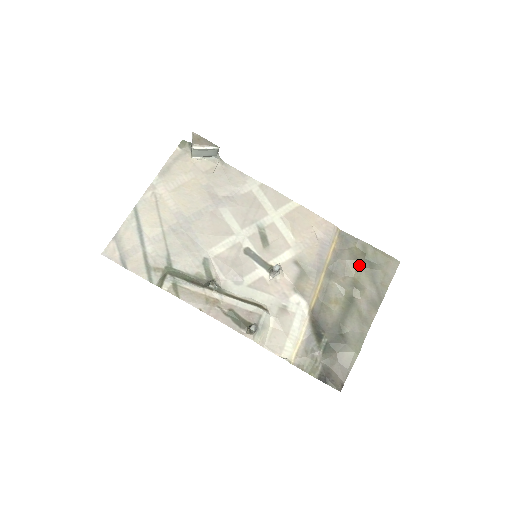
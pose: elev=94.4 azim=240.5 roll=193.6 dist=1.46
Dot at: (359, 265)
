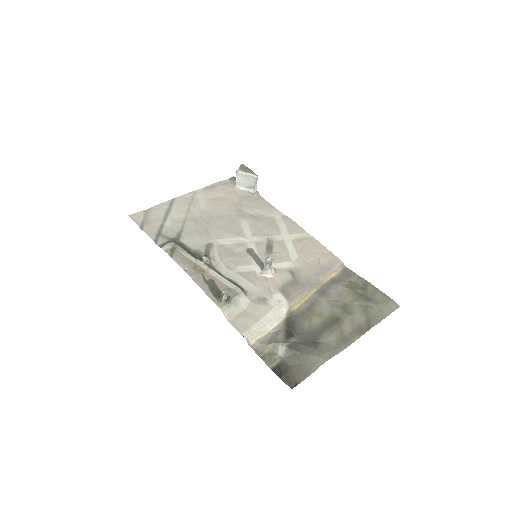
Dot at: (355, 295)
